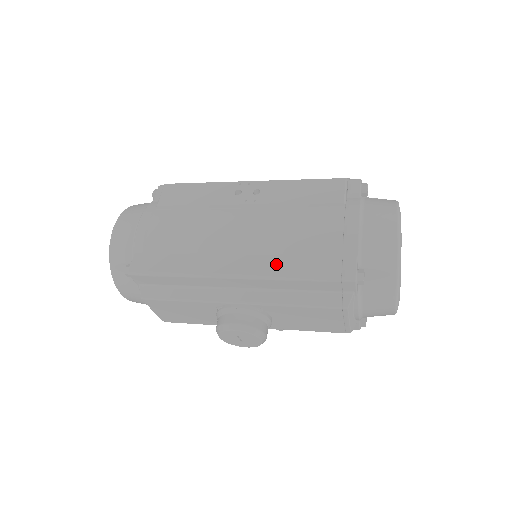
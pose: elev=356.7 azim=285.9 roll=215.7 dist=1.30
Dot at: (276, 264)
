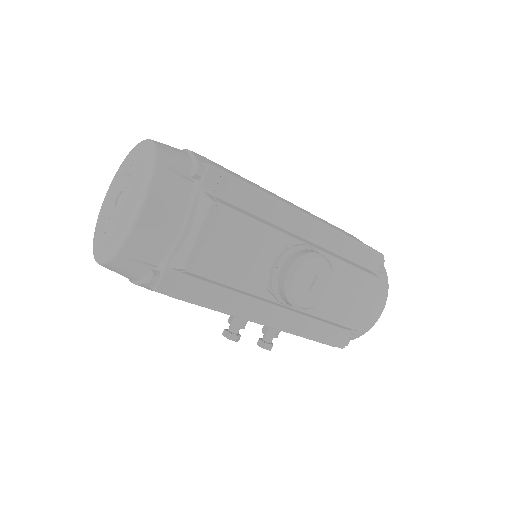
Dot at: occluded
